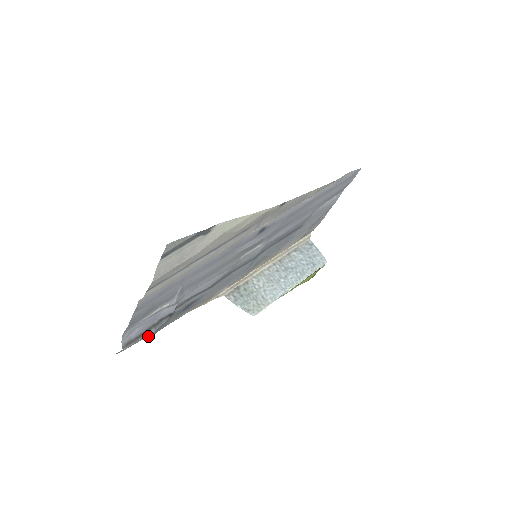
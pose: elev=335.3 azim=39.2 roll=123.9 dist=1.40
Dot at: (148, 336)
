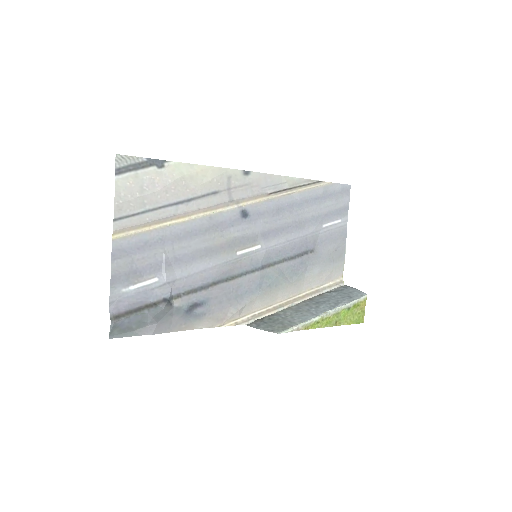
Dot at: (148, 333)
